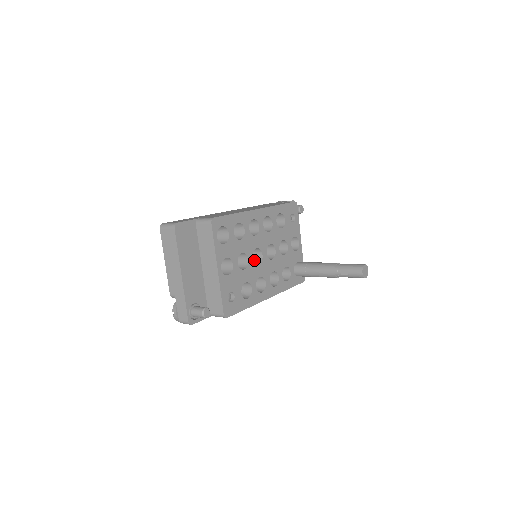
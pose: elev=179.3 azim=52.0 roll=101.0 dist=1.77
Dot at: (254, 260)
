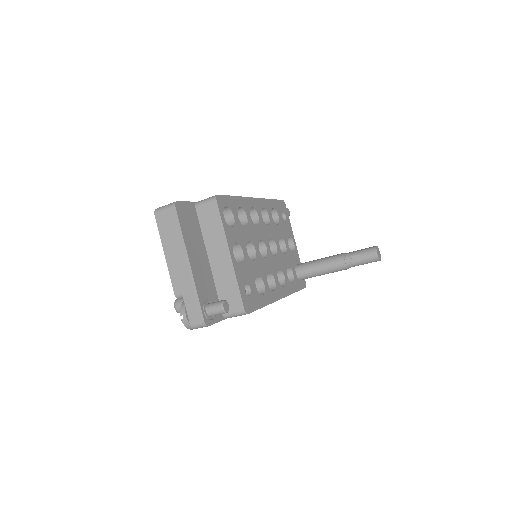
Dot at: occluded
